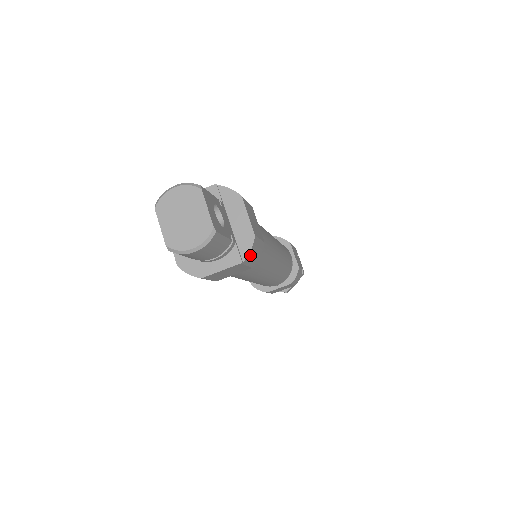
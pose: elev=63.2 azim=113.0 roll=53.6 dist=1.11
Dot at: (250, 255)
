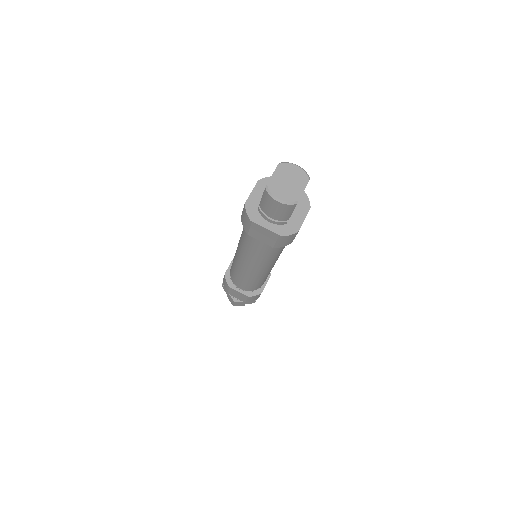
Dot at: (286, 238)
